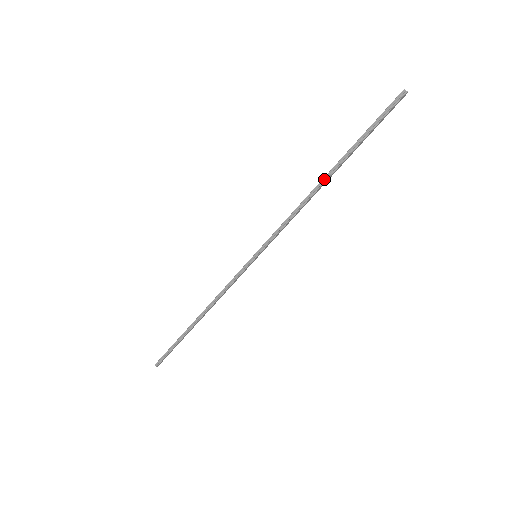
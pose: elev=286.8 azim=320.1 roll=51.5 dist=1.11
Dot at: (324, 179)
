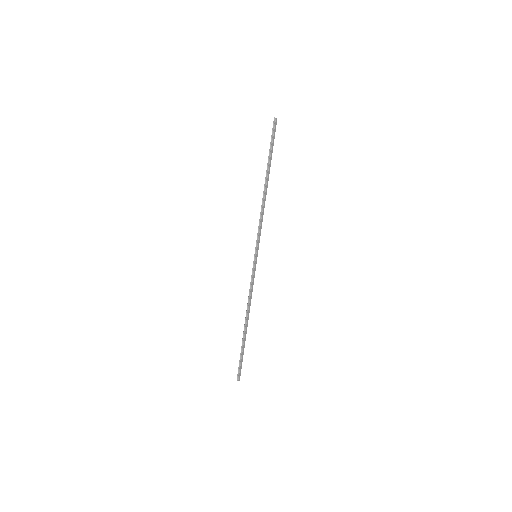
Dot at: (265, 186)
